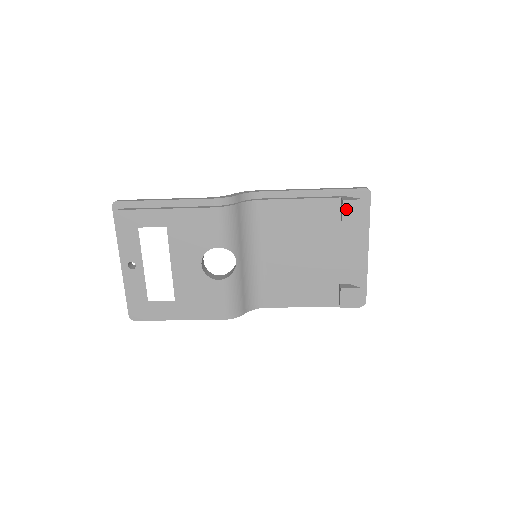
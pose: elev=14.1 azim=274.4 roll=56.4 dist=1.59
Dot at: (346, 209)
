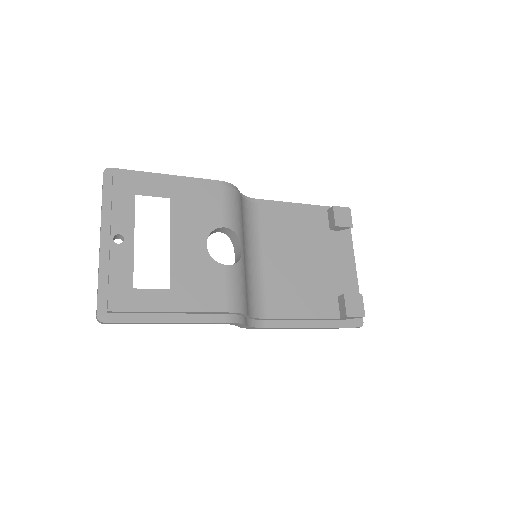
Dot at: (337, 214)
